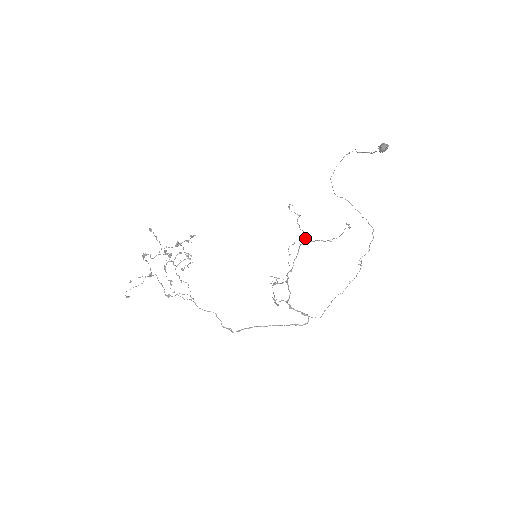
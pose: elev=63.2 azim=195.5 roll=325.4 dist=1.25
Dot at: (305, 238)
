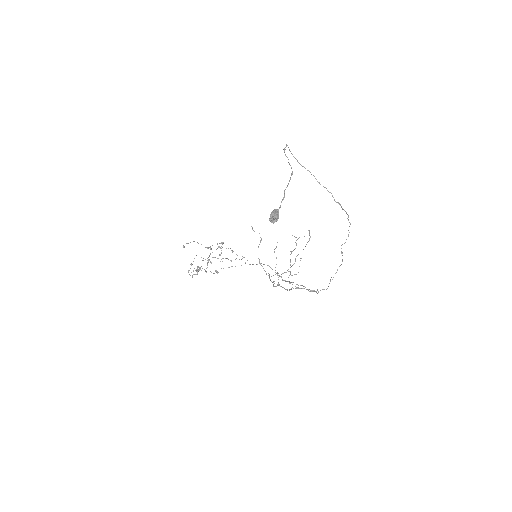
Dot at: occluded
